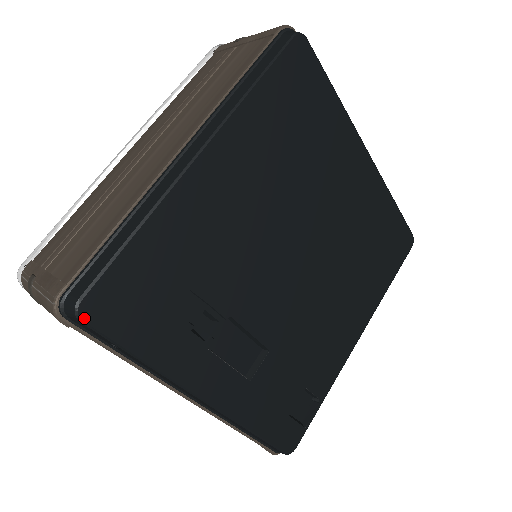
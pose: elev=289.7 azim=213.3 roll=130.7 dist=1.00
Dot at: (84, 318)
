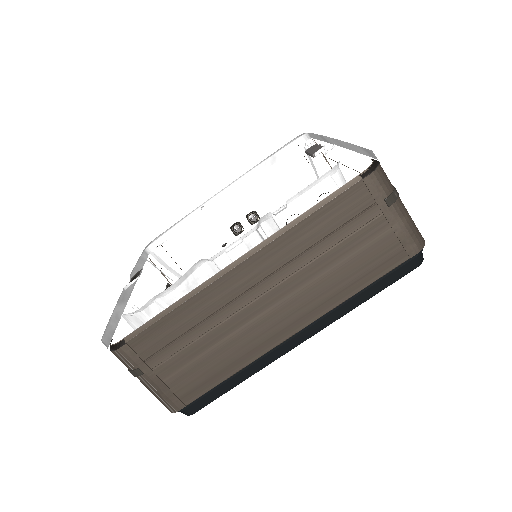
Dot at: occluded
